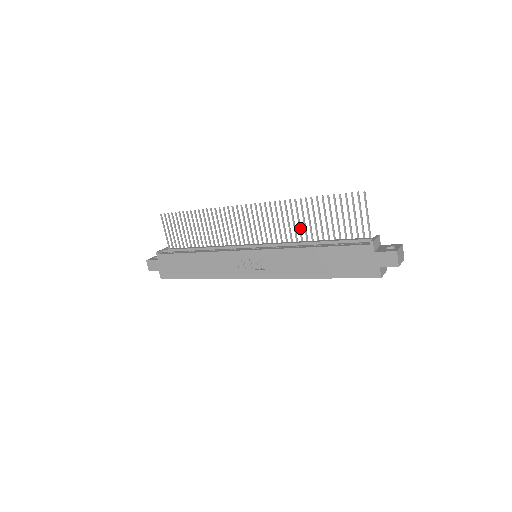
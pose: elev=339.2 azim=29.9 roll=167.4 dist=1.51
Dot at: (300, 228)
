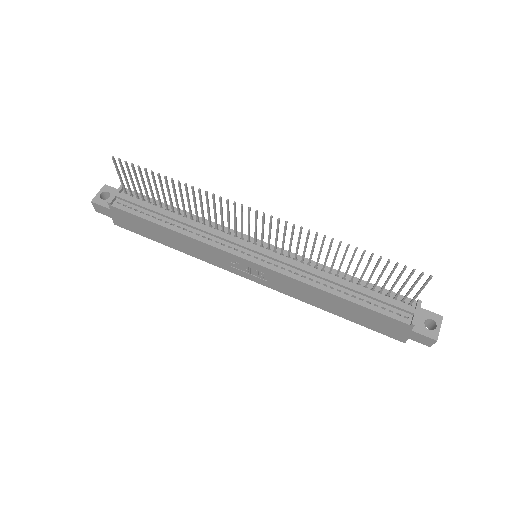
Dot at: (326, 261)
